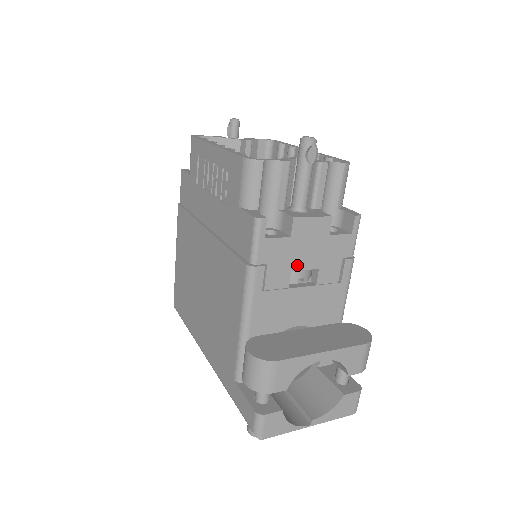
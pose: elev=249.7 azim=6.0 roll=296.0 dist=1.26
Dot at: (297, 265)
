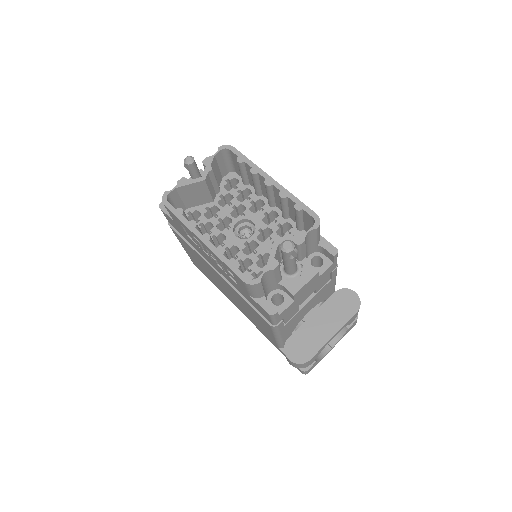
Dot at: (302, 301)
